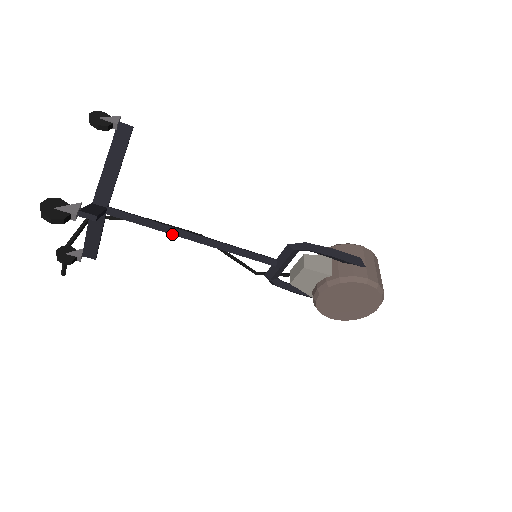
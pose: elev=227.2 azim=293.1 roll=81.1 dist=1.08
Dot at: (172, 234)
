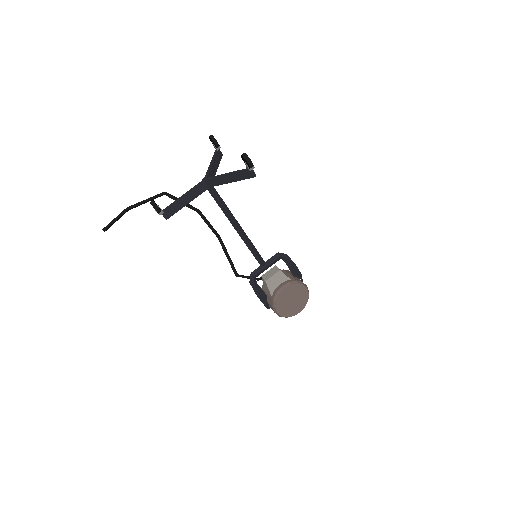
Dot at: (232, 219)
